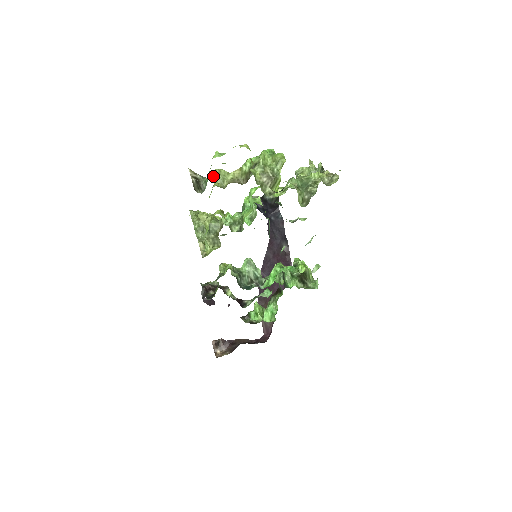
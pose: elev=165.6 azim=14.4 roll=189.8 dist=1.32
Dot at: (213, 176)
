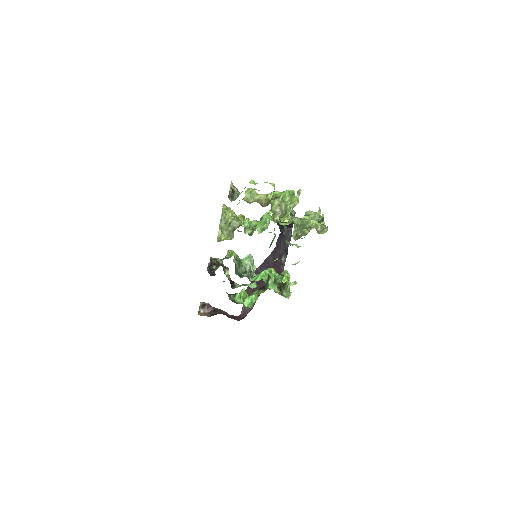
Dot at: (246, 192)
